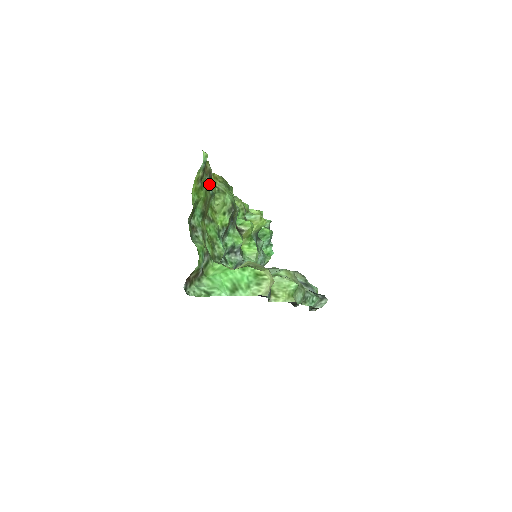
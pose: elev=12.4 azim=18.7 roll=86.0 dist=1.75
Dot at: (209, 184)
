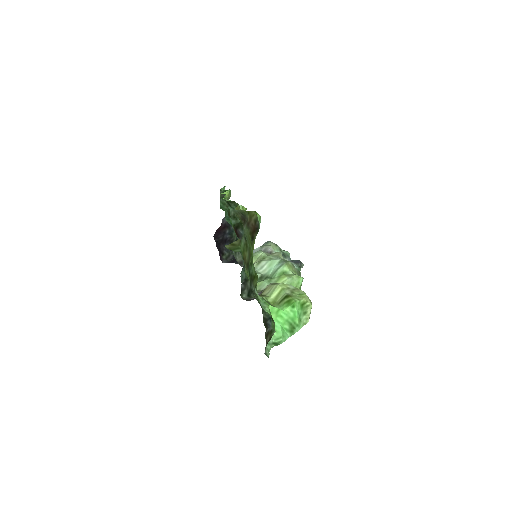
Dot at: occluded
